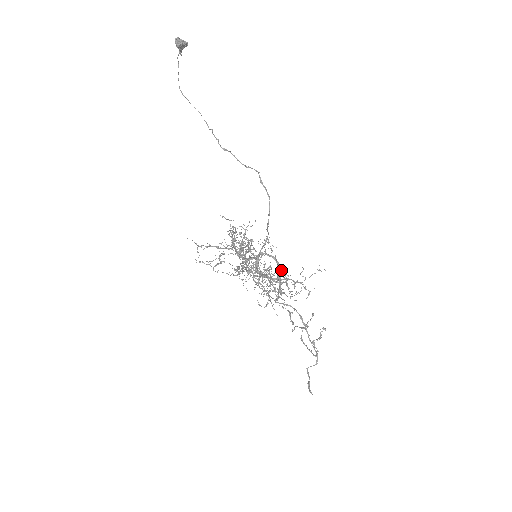
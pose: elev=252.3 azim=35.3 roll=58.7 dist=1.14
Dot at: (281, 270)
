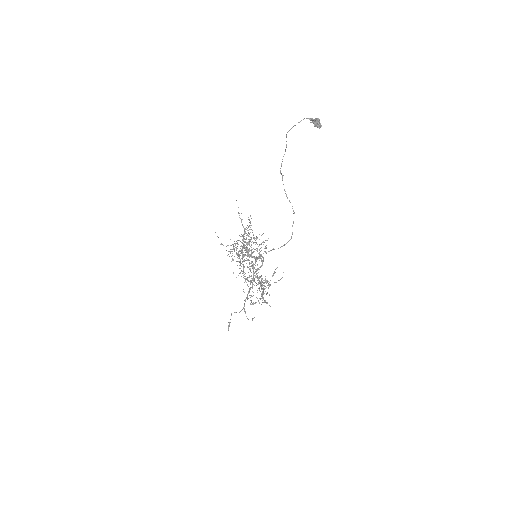
Dot at: occluded
